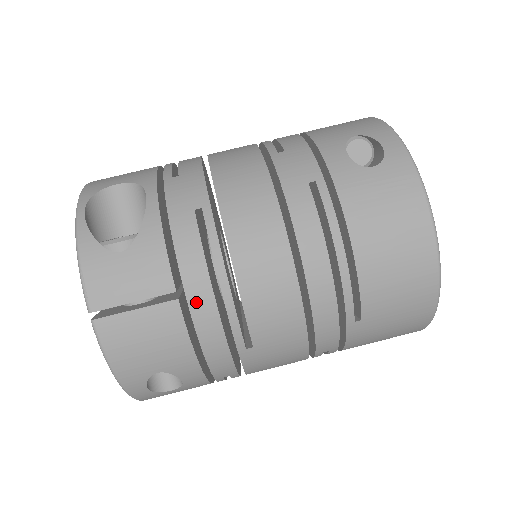
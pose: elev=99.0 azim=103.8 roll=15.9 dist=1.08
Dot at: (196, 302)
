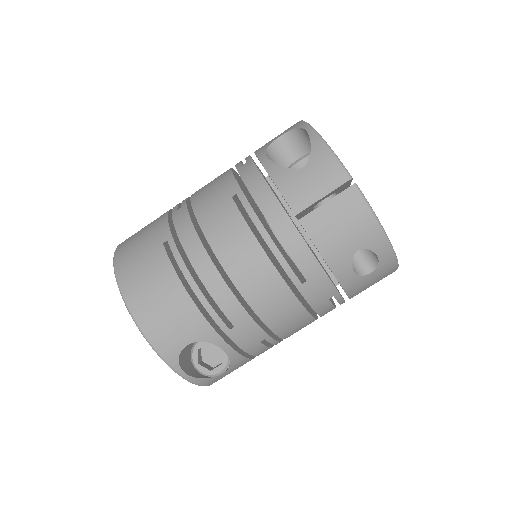
Dot at: occluded
